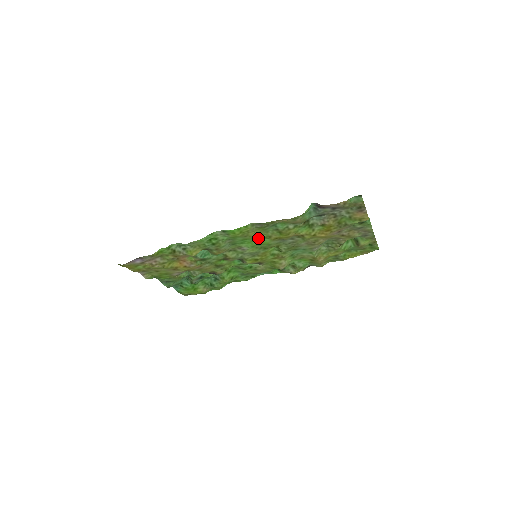
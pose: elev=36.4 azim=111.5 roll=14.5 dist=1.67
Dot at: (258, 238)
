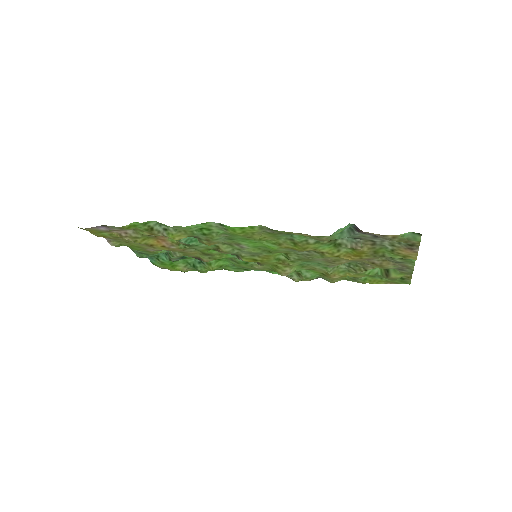
Dot at: (264, 241)
